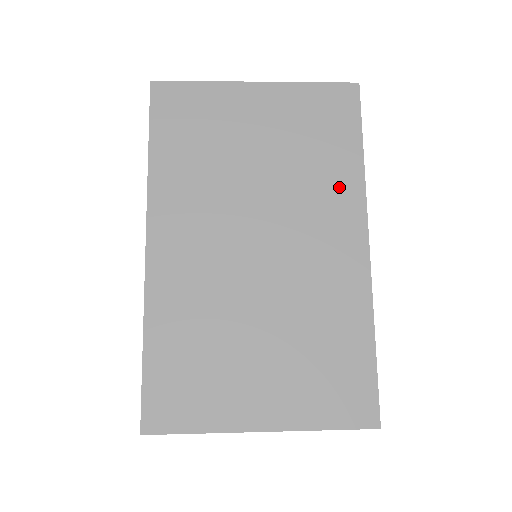
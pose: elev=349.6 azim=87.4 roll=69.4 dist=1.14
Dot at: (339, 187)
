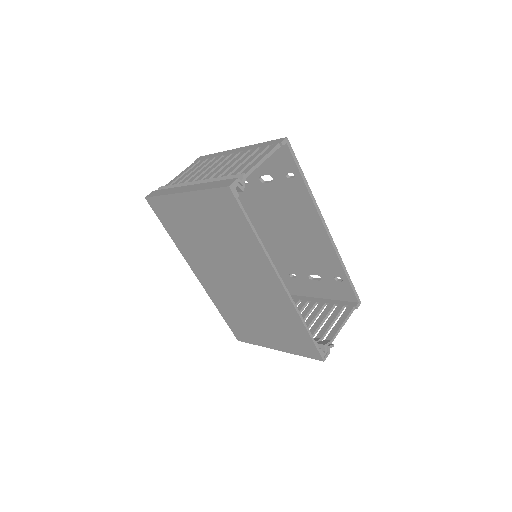
Dot at: (253, 254)
